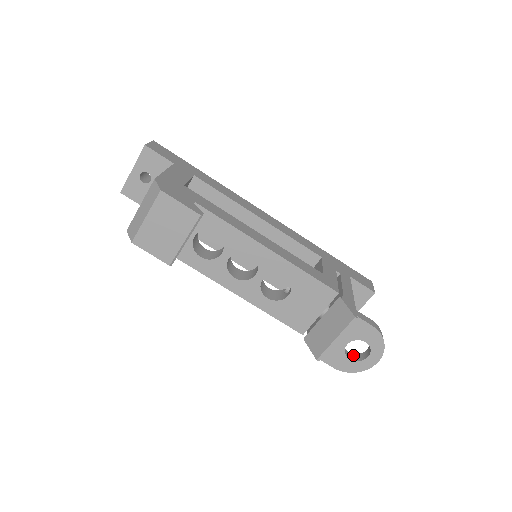
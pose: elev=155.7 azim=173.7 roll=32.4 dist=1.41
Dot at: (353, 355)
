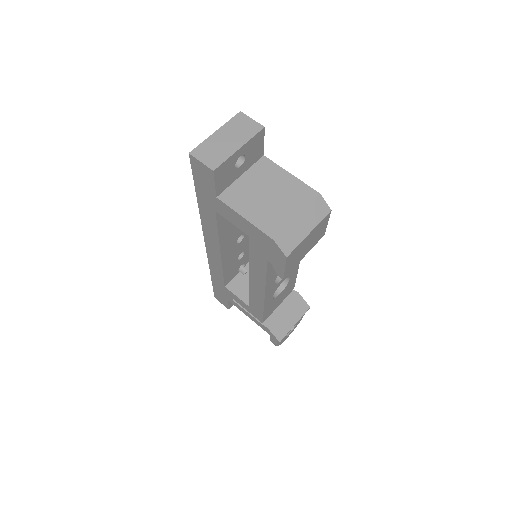
Dot at: occluded
